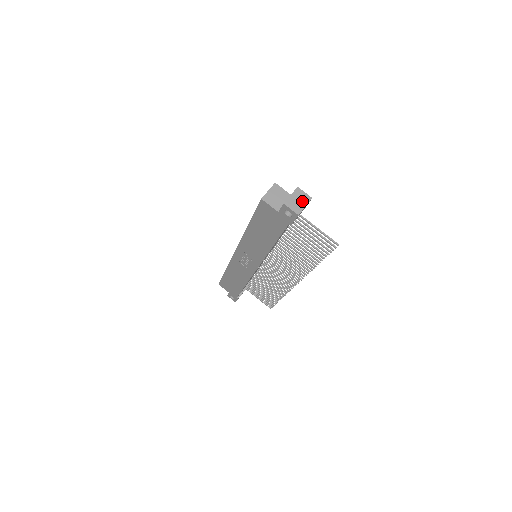
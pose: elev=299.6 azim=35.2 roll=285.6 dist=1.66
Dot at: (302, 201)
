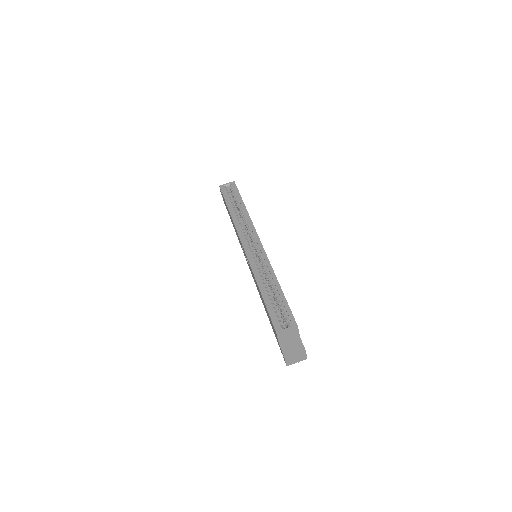
Dot at: (299, 359)
